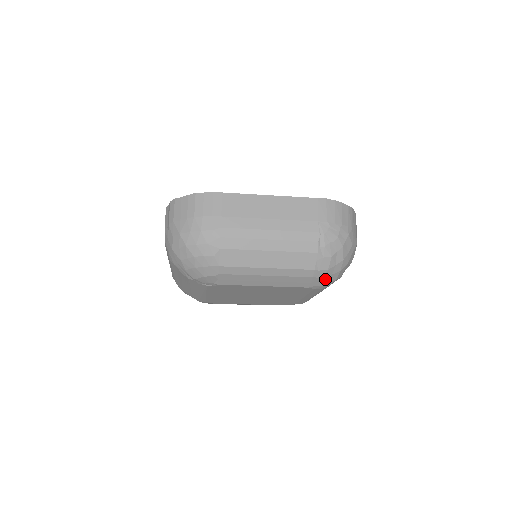
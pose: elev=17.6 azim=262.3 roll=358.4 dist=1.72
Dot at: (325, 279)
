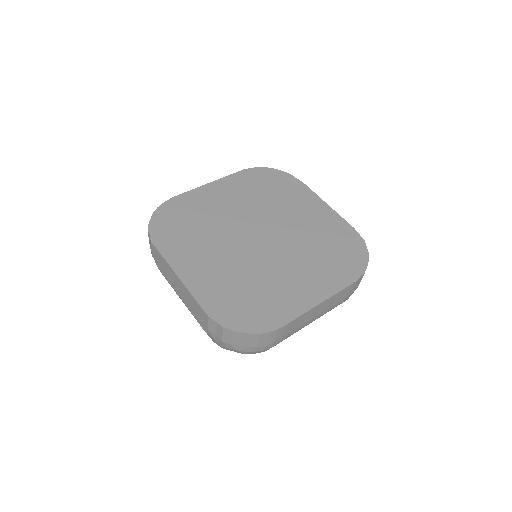
Dot at: occluded
